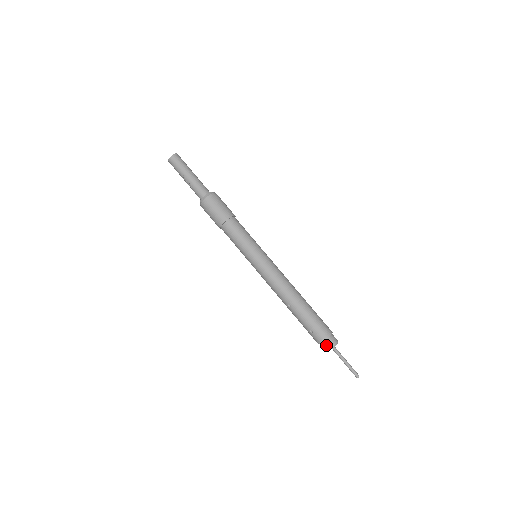
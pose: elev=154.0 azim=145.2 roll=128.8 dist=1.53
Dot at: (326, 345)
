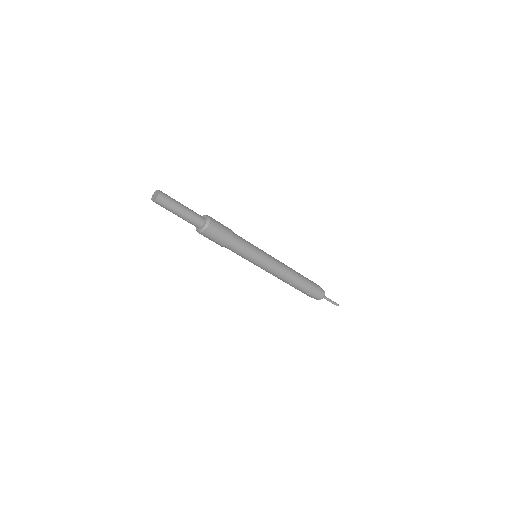
Dot at: (319, 298)
